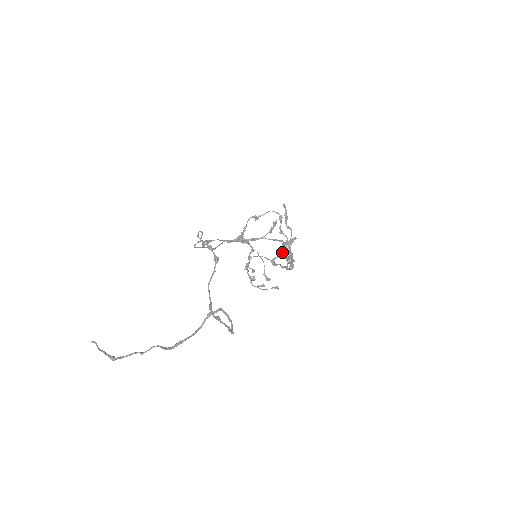
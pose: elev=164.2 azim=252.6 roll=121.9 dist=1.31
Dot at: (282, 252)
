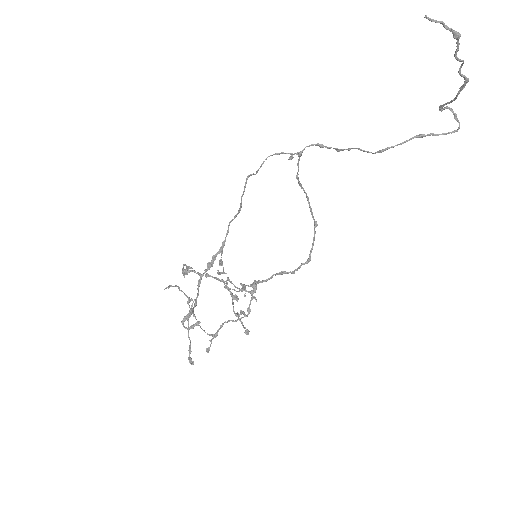
Dot at: occluded
